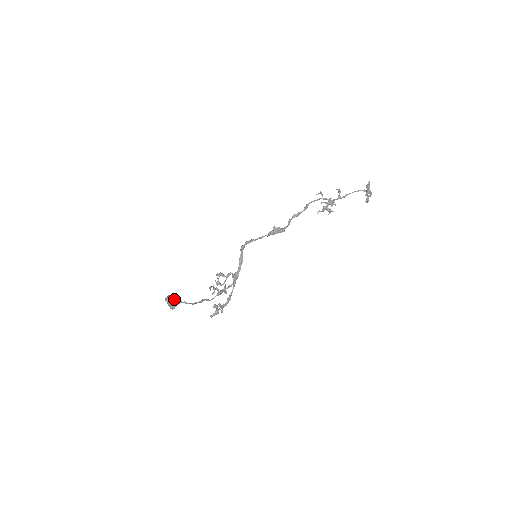
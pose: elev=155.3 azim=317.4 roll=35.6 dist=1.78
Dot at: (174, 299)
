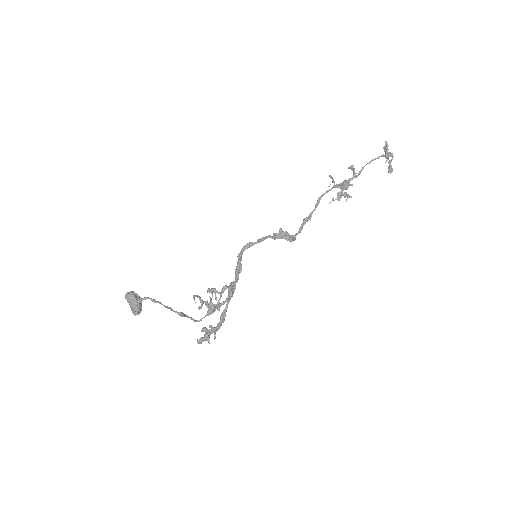
Dot at: (137, 296)
